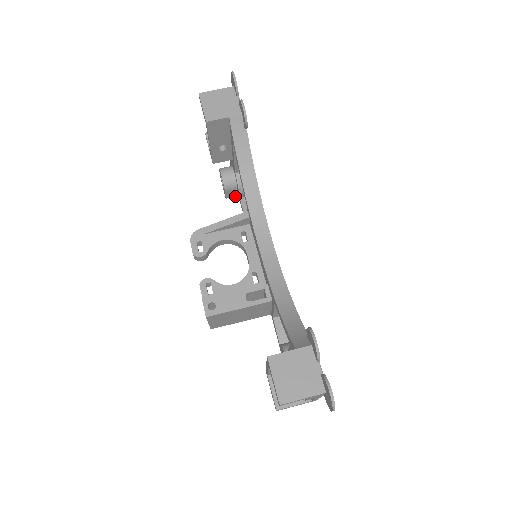
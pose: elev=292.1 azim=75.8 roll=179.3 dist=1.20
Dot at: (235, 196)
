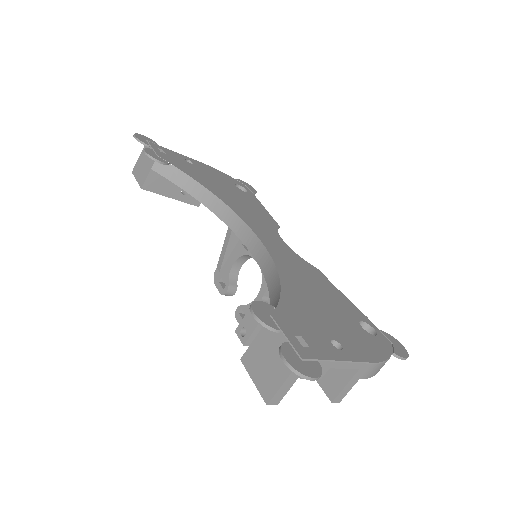
Dot at: occluded
